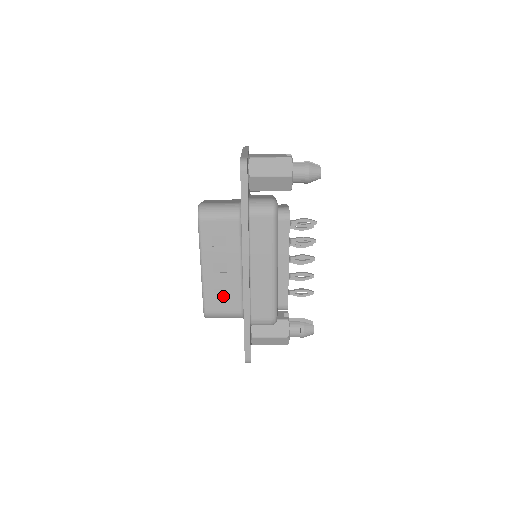
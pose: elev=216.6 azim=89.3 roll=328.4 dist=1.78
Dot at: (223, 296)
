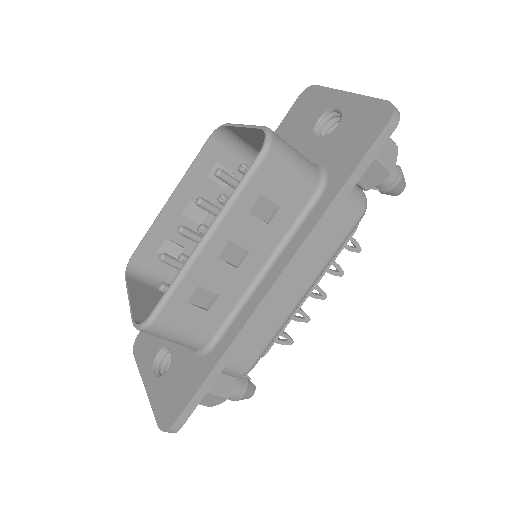
Dot at: (201, 304)
